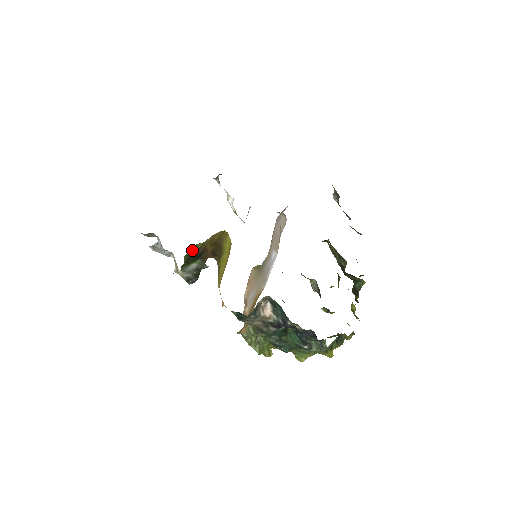
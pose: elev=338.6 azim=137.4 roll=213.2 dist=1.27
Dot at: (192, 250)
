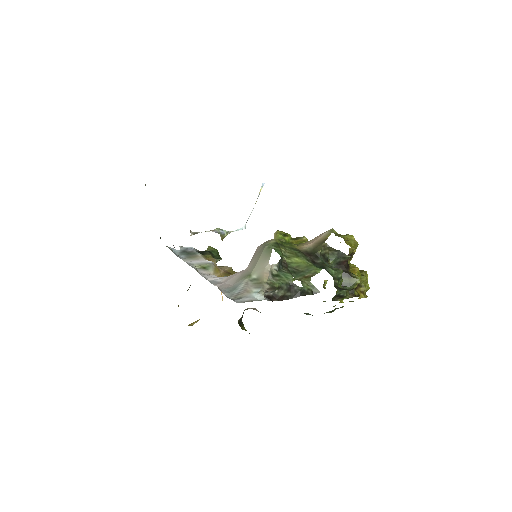
Dot at: occluded
